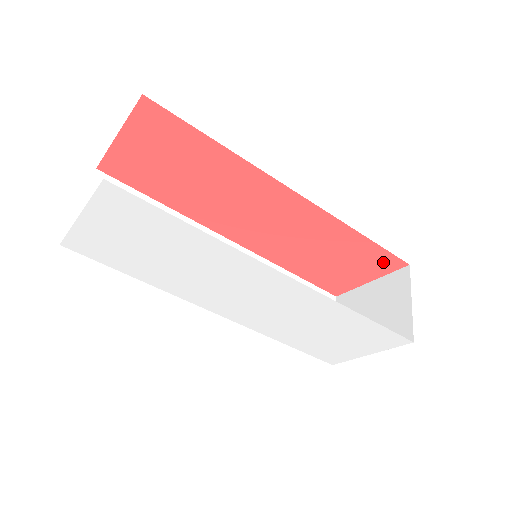
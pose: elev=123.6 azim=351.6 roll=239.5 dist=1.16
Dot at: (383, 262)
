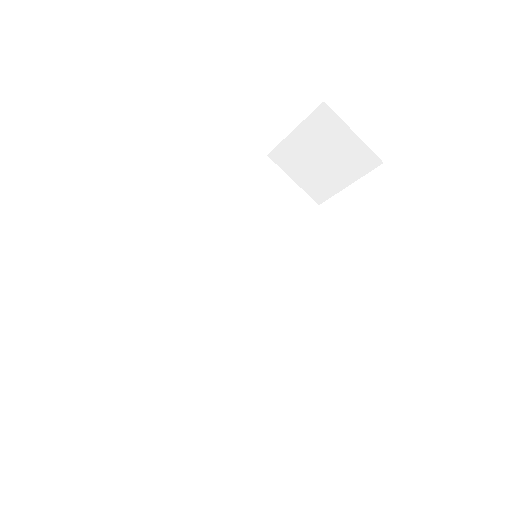
Dot at: occluded
